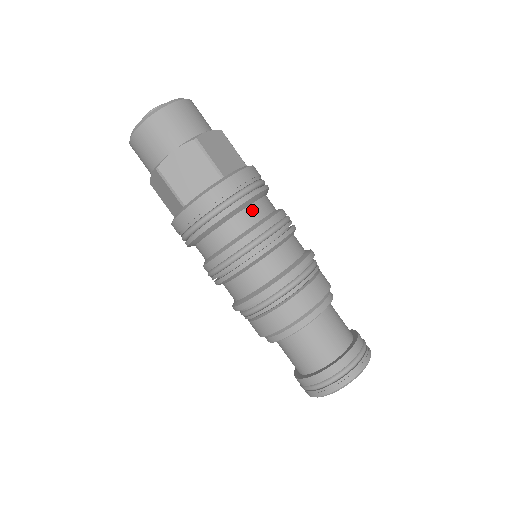
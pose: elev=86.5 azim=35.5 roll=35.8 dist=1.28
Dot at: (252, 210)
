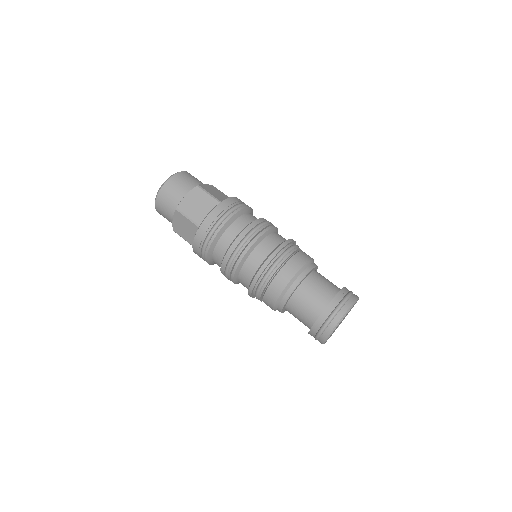
Dot at: occluded
